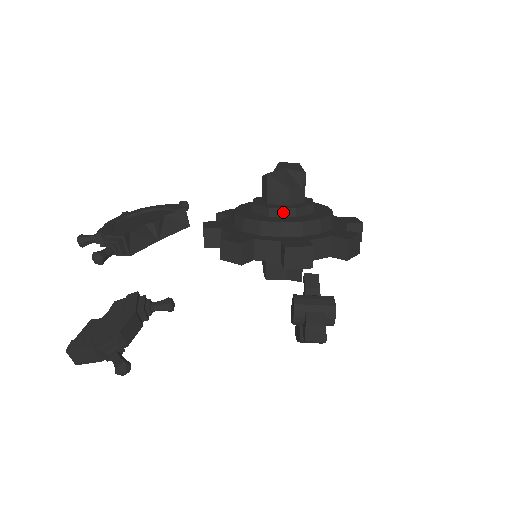
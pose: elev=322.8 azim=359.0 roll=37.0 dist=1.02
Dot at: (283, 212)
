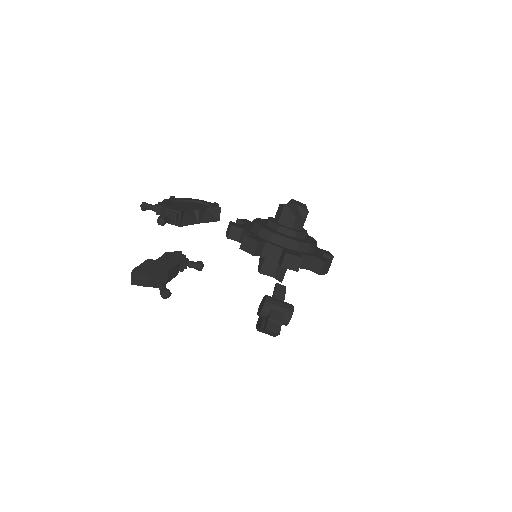
Dot at: (288, 232)
